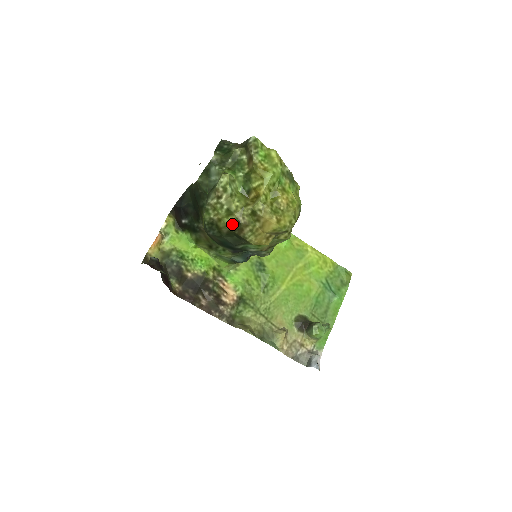
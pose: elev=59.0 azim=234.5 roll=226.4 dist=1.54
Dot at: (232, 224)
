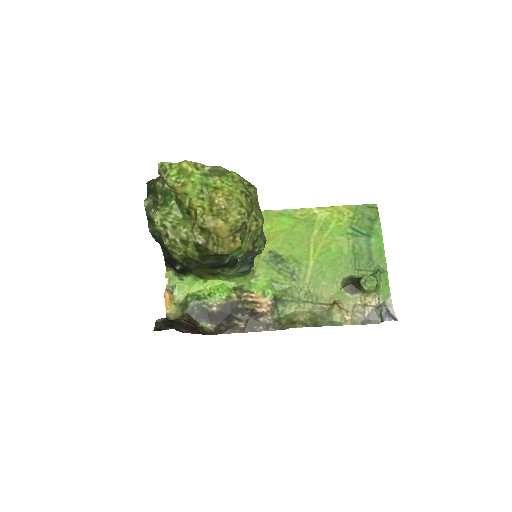
Dot at: (196, 250)
